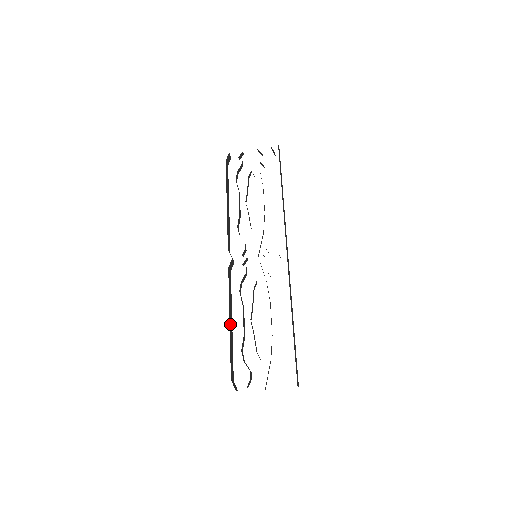
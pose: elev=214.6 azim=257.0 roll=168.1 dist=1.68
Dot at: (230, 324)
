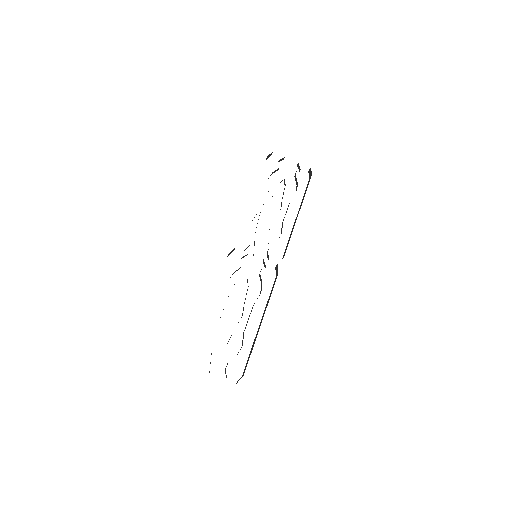
Dot at: occluded
